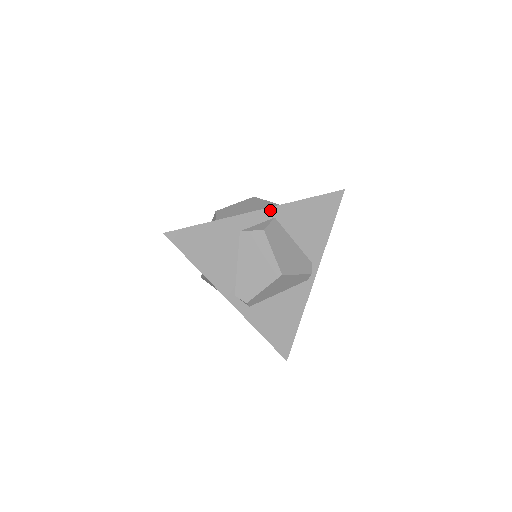
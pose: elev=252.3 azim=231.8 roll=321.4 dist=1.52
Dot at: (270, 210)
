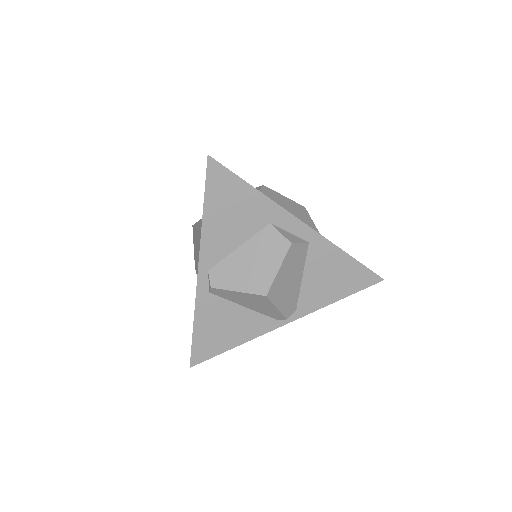
Dot at: (312, 232)
